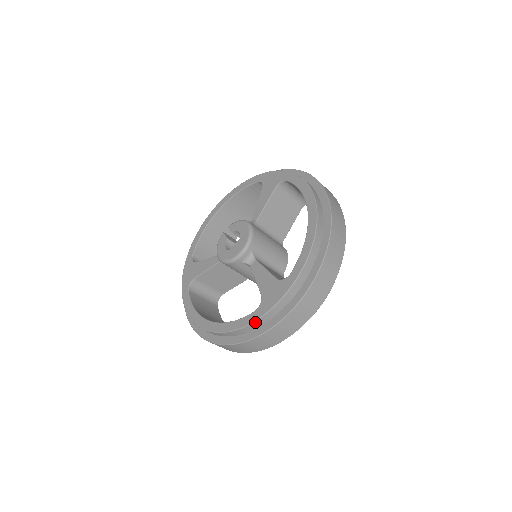
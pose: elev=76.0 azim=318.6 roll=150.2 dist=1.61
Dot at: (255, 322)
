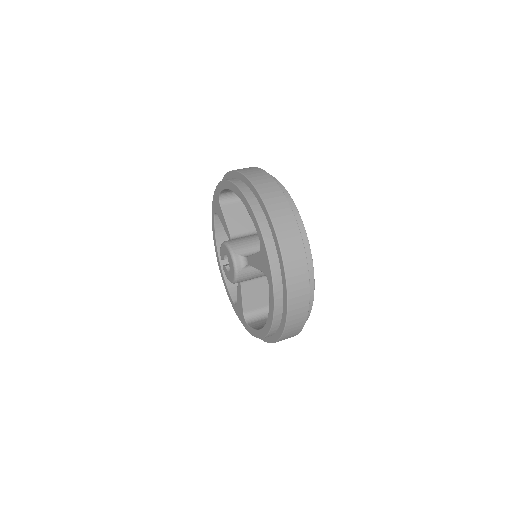
Dot at: (275, 292)
